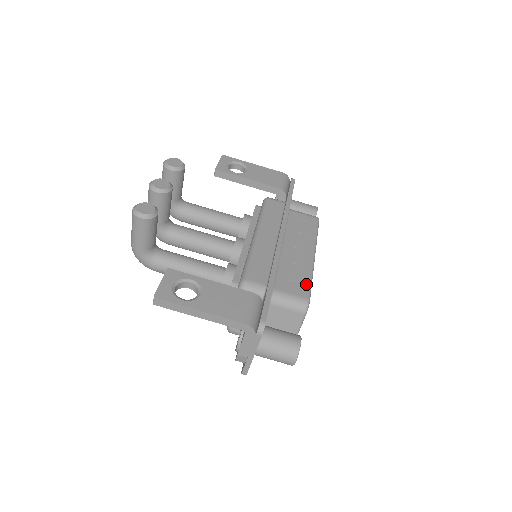
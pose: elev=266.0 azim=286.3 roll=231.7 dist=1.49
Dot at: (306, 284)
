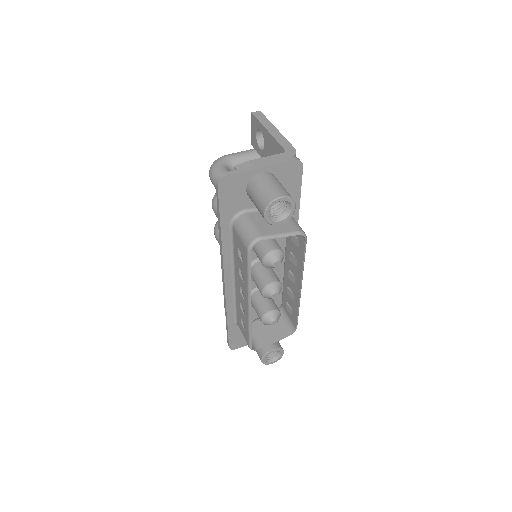
Dot at: occluded
